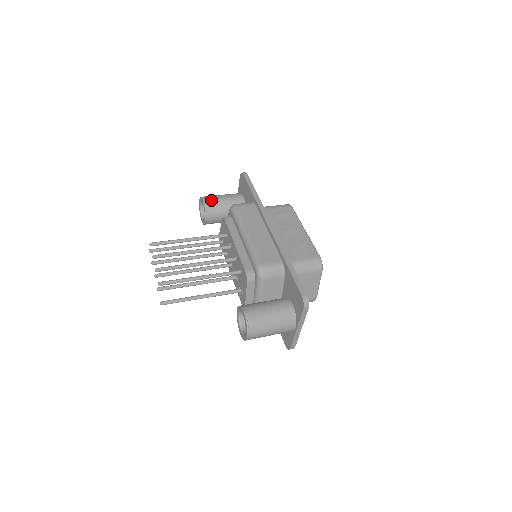
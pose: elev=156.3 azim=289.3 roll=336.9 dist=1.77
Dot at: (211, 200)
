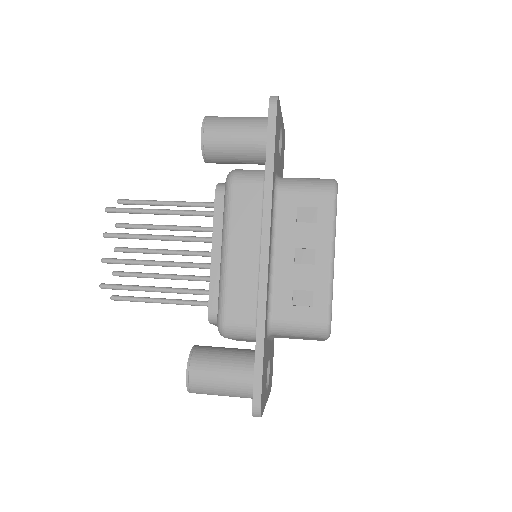
Dot at: (214, 135)
